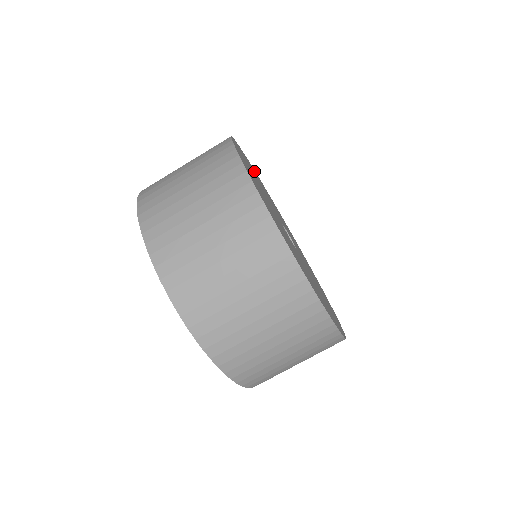
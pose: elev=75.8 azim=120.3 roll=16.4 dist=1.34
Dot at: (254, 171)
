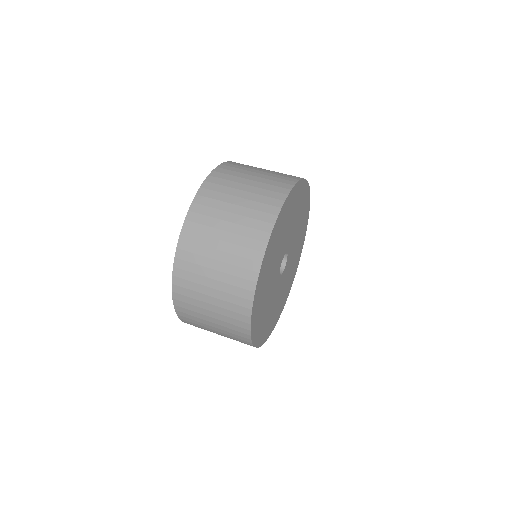
Dot at: (305, 227)
